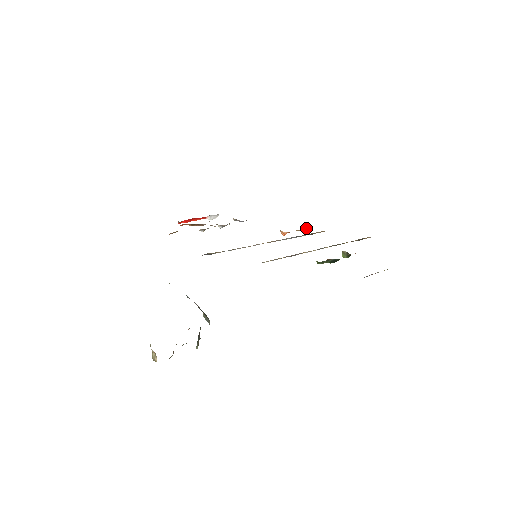
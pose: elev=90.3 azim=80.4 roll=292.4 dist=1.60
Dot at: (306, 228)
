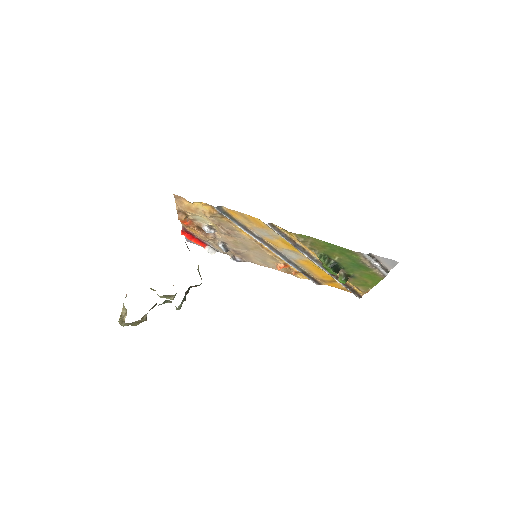
Dot at: (299, 276)
